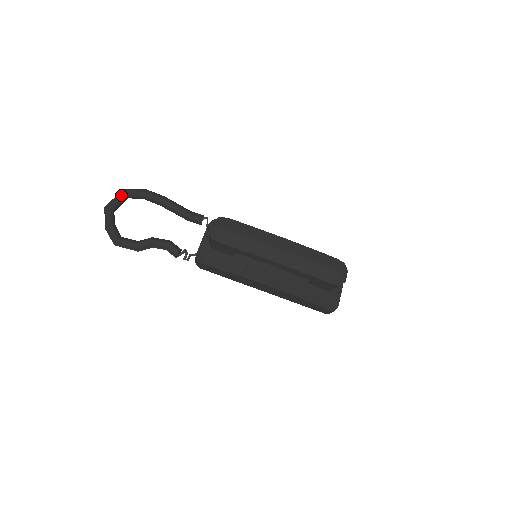
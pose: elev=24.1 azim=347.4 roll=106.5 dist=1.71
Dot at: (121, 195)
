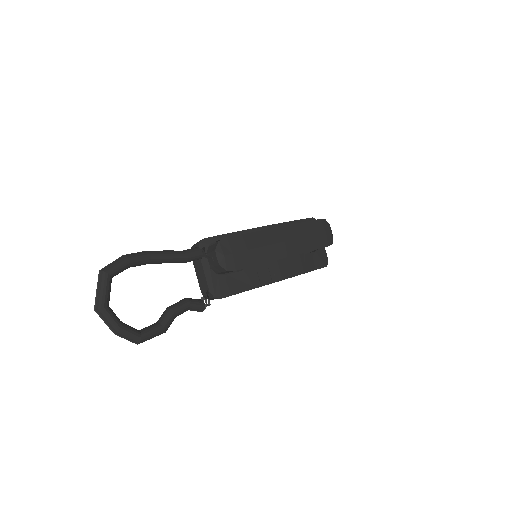
Dot at: (106, 283)
